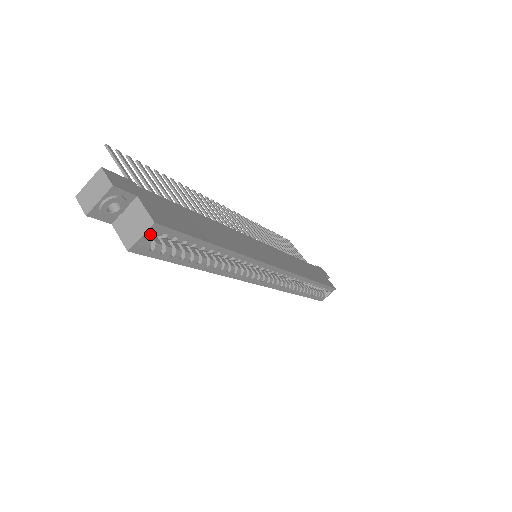
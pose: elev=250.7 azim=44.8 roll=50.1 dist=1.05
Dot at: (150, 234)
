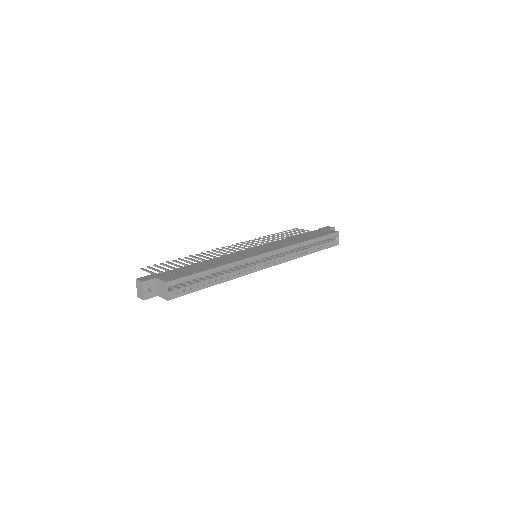
Dot at: (174, 288)
